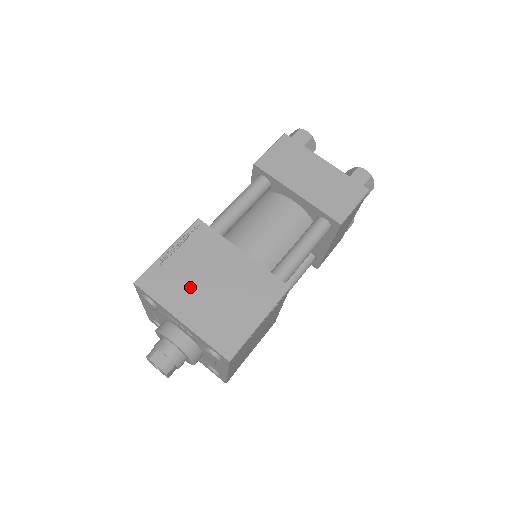
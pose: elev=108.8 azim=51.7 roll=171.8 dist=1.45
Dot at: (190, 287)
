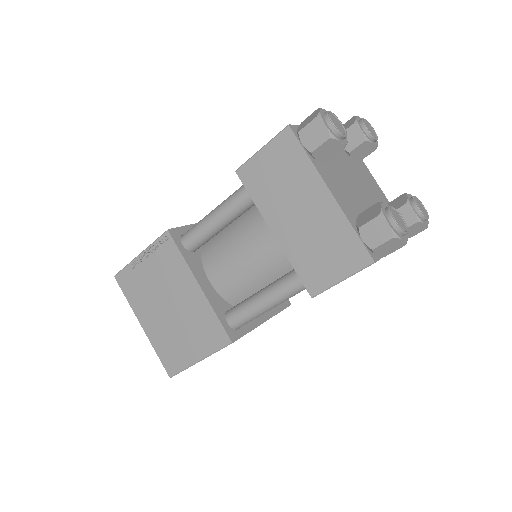
Dot at: (152, 300)
